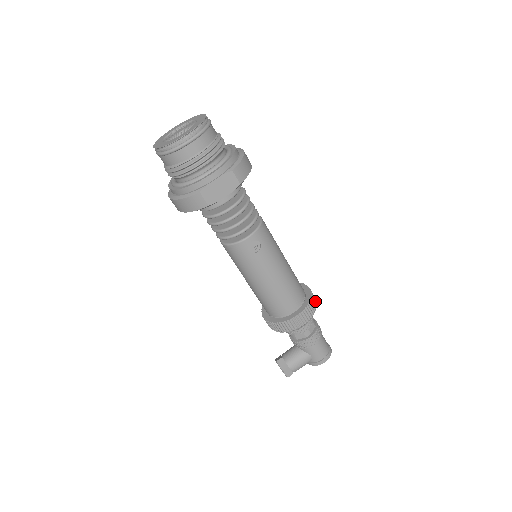
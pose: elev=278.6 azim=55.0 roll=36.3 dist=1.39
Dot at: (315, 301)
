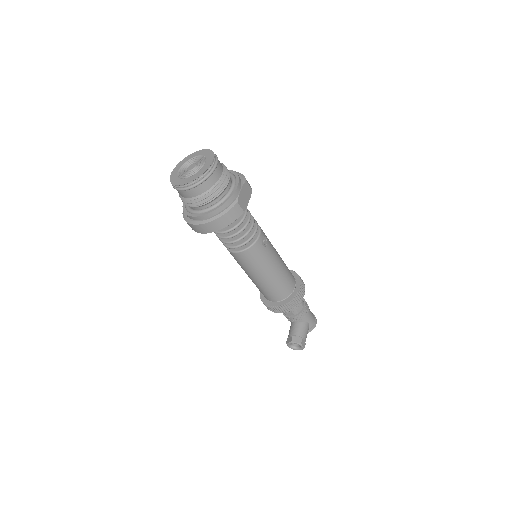
Dot at: occluded
